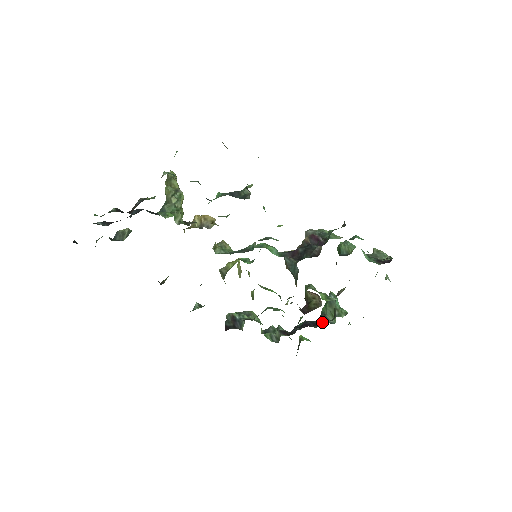
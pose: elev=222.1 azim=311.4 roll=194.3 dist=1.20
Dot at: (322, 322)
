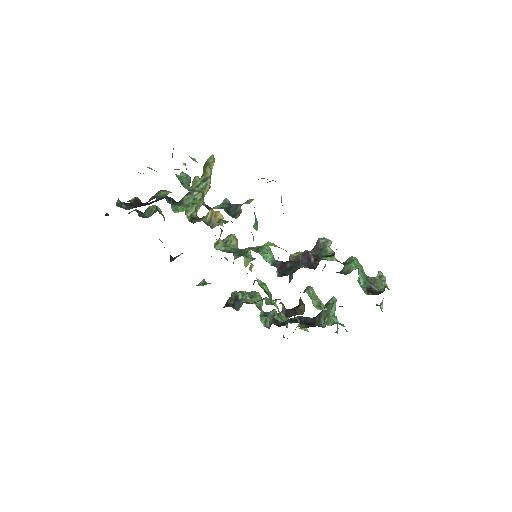
Dot at: (312, 323)
